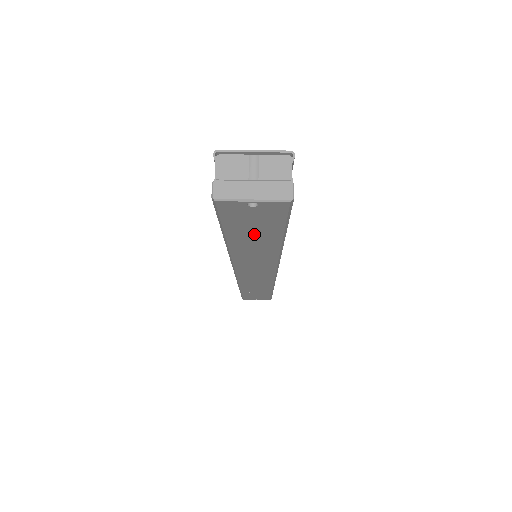
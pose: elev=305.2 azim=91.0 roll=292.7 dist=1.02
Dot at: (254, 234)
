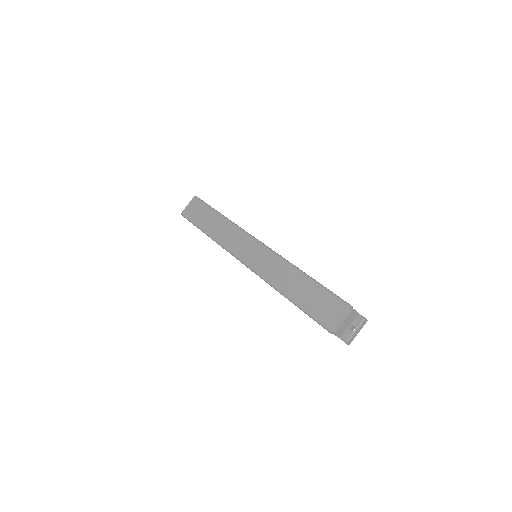
Dot at: occluded
